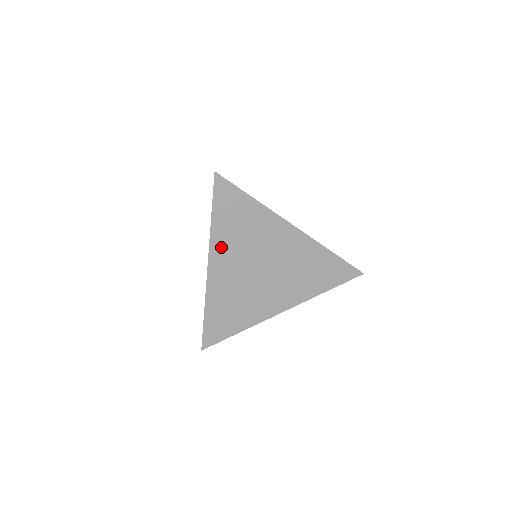
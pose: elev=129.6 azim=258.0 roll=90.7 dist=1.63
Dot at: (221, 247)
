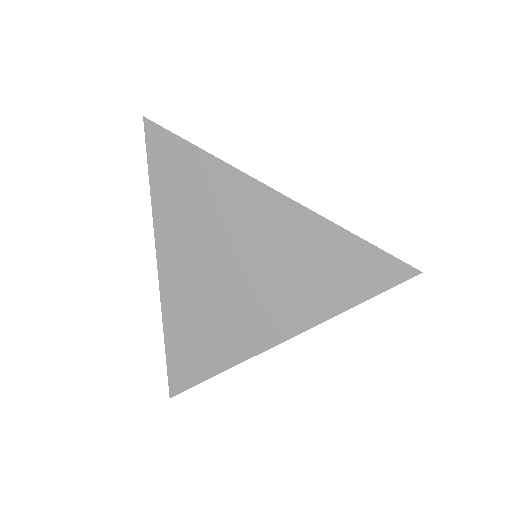
Dot at: (169, 232)
